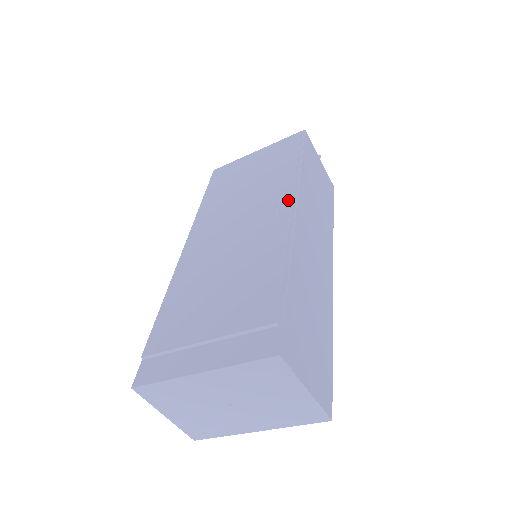
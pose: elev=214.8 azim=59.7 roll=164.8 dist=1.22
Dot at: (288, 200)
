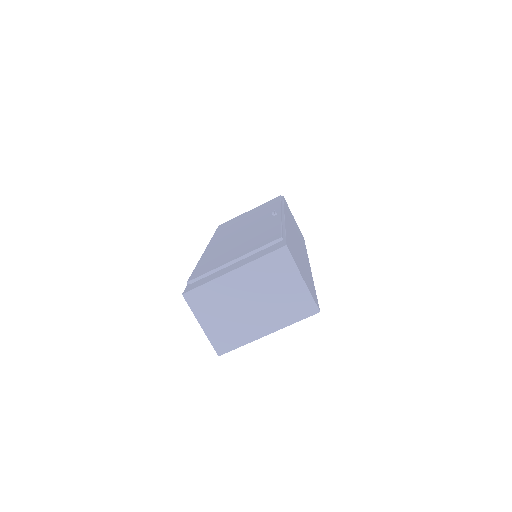
Dot at: (278, 212)
